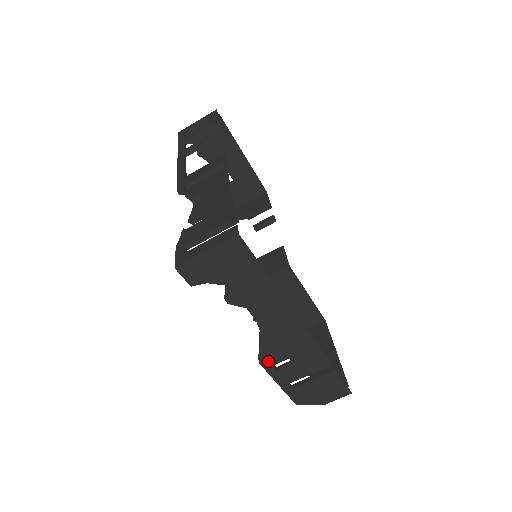
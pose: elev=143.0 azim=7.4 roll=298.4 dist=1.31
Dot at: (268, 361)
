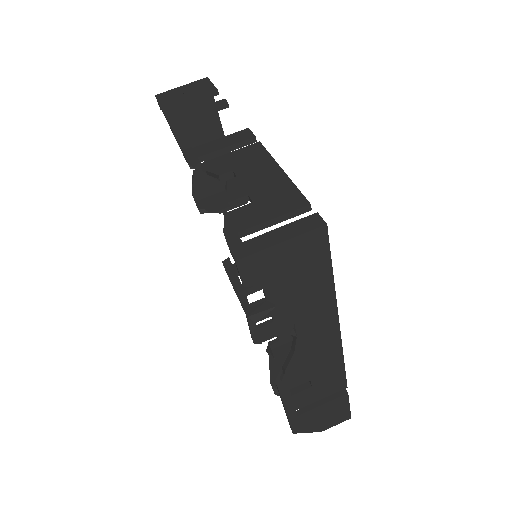
Dot at: (287, 384)
